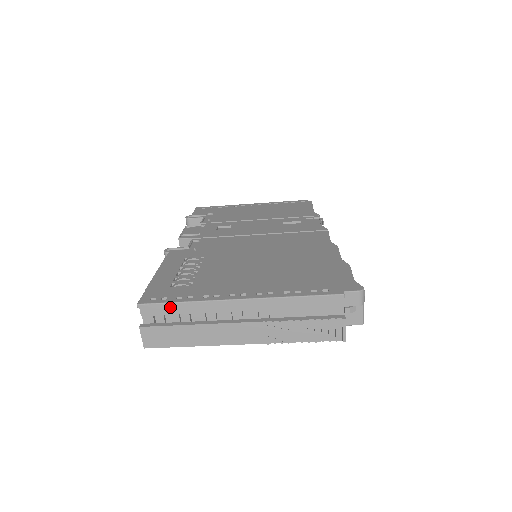
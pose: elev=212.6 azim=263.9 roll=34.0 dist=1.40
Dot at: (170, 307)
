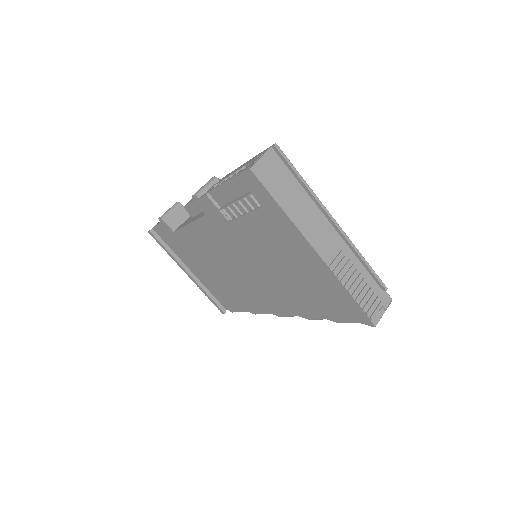
Dot at: (288, 173)
